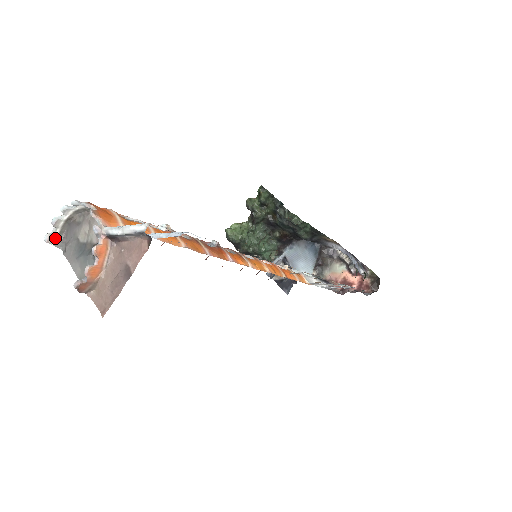
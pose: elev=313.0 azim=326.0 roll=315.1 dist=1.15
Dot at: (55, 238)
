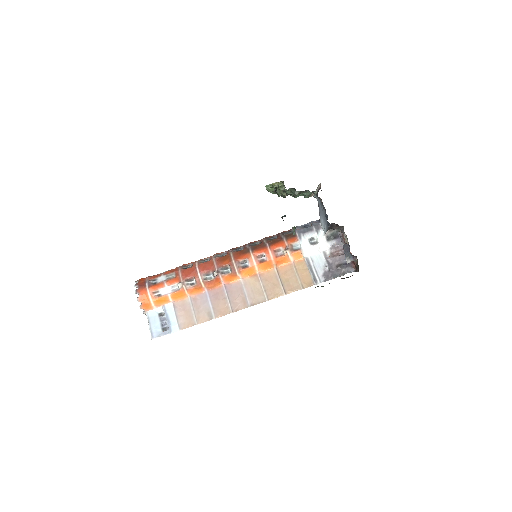
Dot at: occluded
